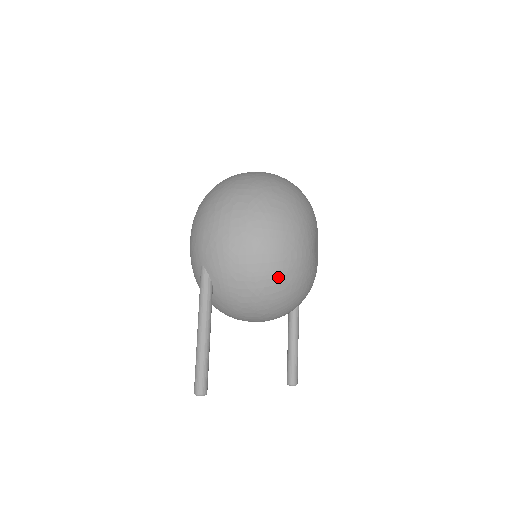
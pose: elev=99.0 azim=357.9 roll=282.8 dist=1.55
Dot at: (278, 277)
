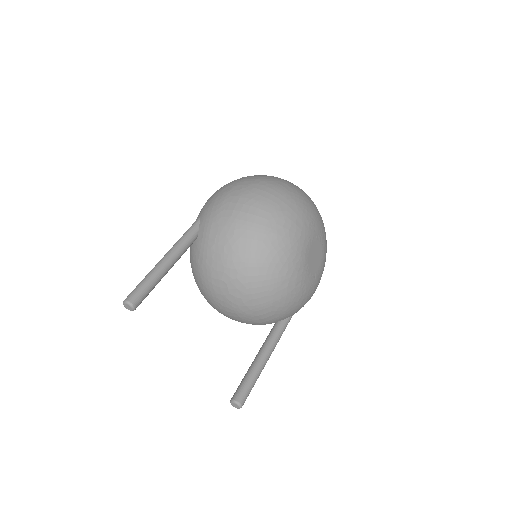
Dot at: (257, 232)
